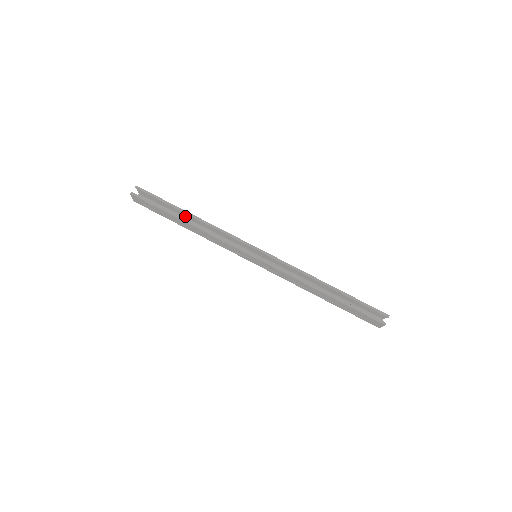
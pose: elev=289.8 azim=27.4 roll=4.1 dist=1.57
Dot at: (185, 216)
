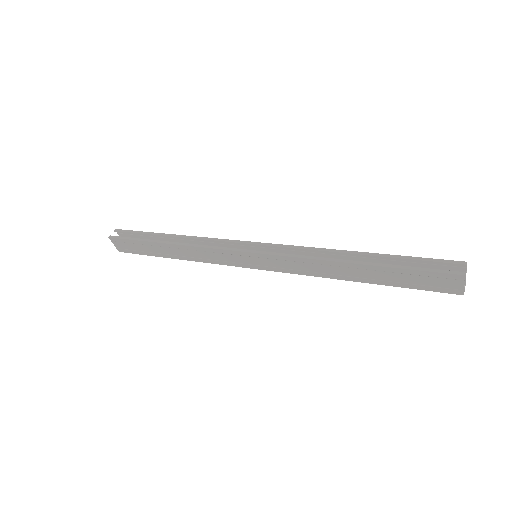
Dot at: occluded
